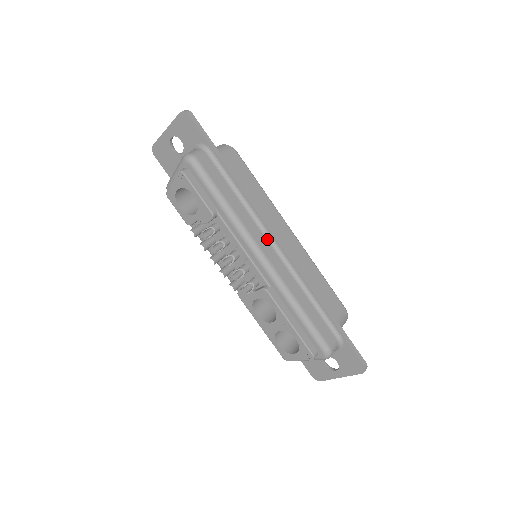
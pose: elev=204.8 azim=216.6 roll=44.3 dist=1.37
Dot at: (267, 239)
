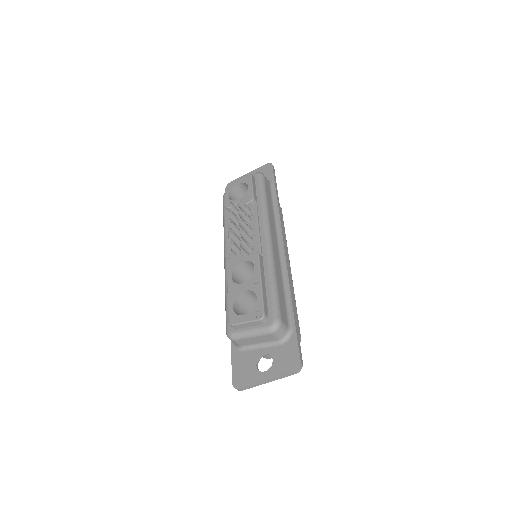
Dot at: (277, 238)
